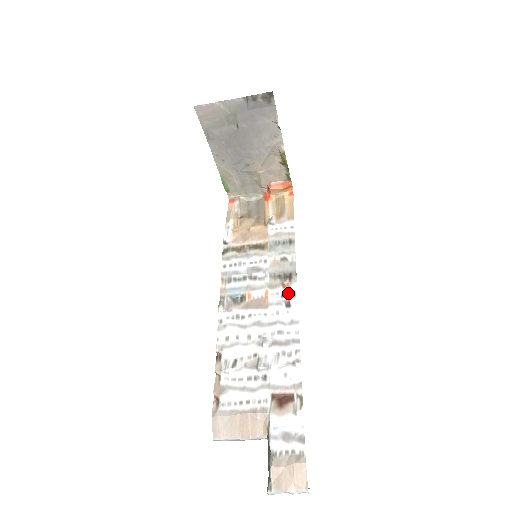
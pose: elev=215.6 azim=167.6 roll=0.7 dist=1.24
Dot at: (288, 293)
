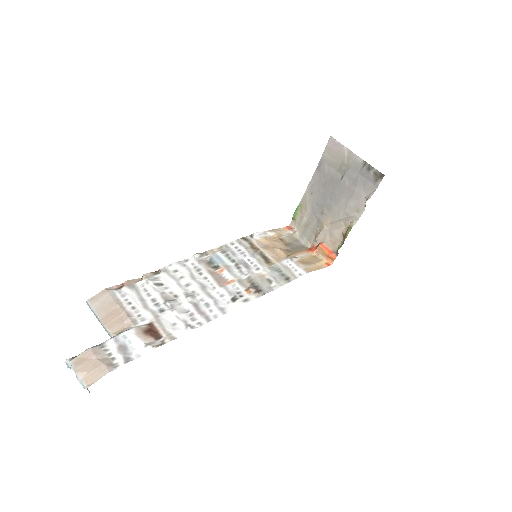
Dot at: (244, 295)
